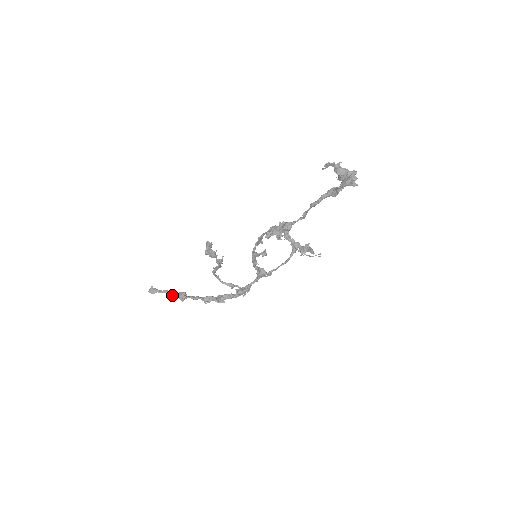
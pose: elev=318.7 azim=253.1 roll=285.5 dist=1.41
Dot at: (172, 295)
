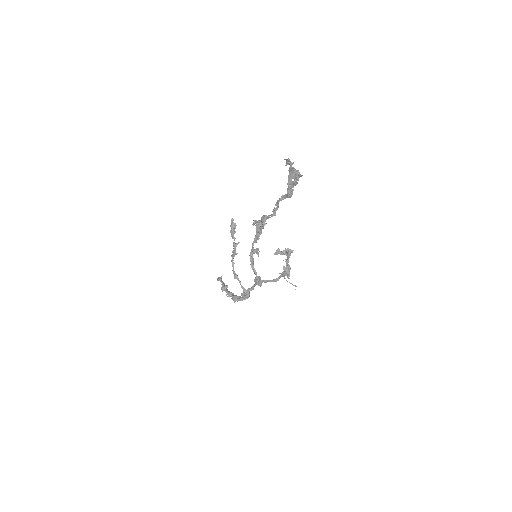
Dot at: occluded
